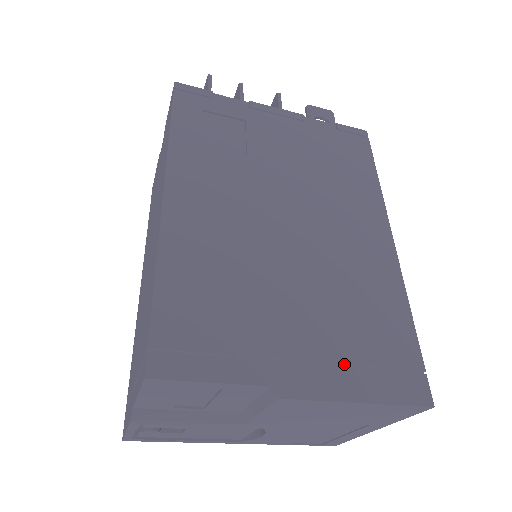
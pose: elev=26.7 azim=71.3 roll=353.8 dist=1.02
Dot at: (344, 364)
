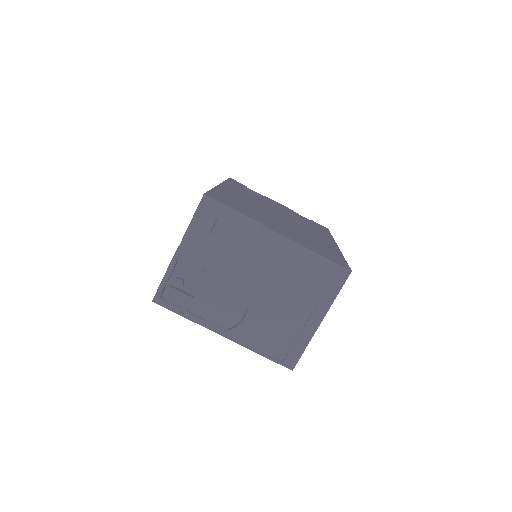
Dot at: (302, 241)
